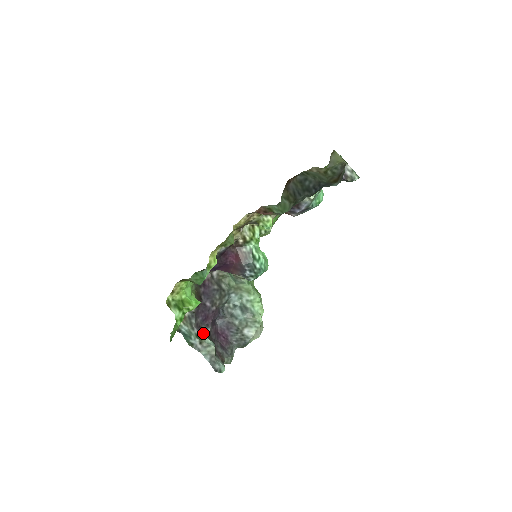
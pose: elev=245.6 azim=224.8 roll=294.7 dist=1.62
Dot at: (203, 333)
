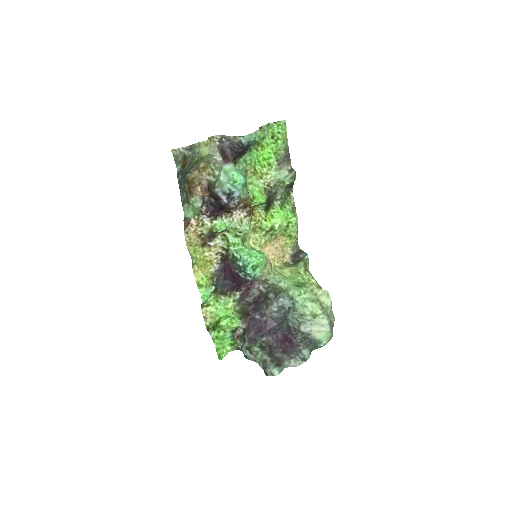
Dot at: (254, 344)
